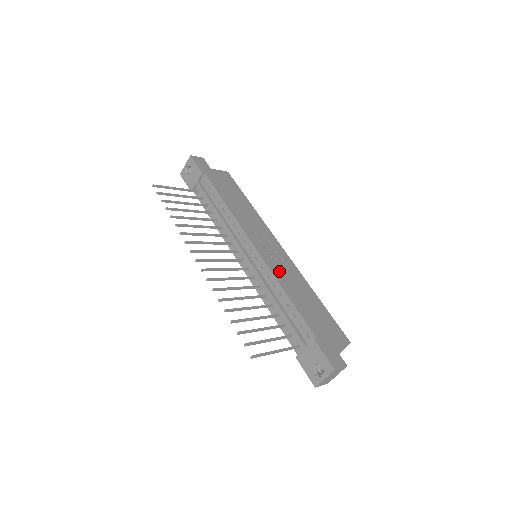
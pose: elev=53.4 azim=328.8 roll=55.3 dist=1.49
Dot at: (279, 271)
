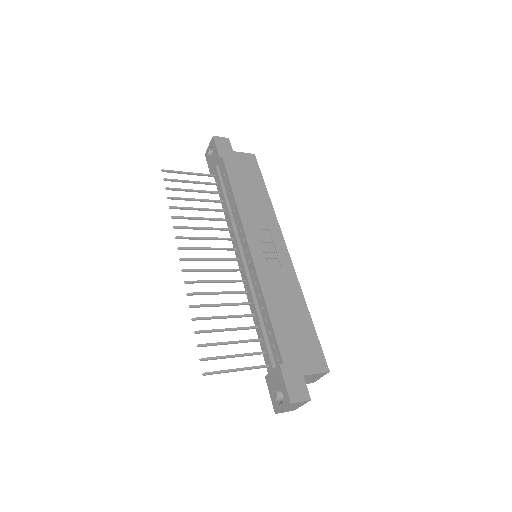
Dot at: (269, 279)
